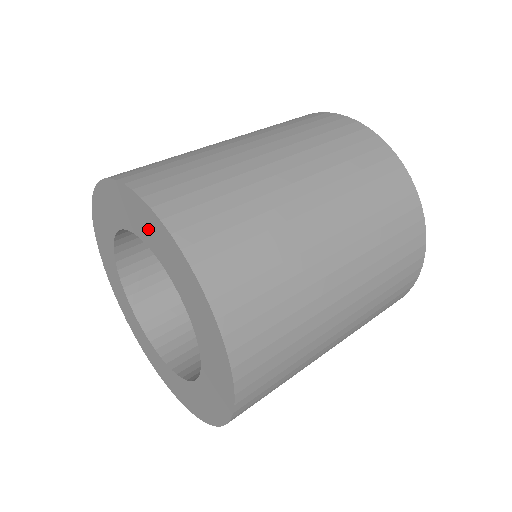
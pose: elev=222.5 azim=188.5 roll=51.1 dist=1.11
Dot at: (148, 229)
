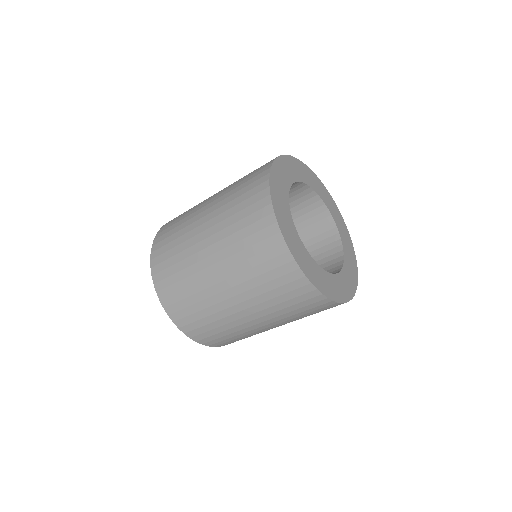
Dot at: occluded
